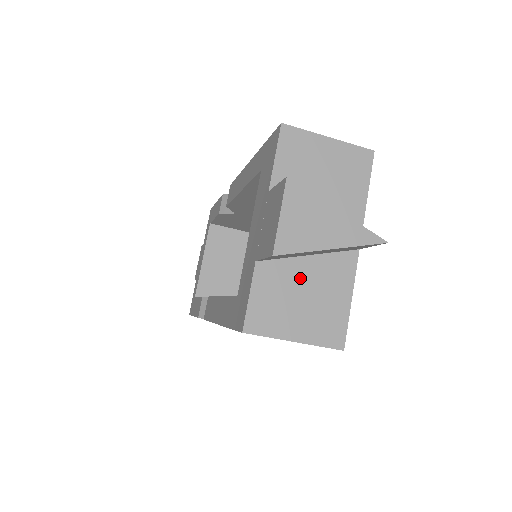
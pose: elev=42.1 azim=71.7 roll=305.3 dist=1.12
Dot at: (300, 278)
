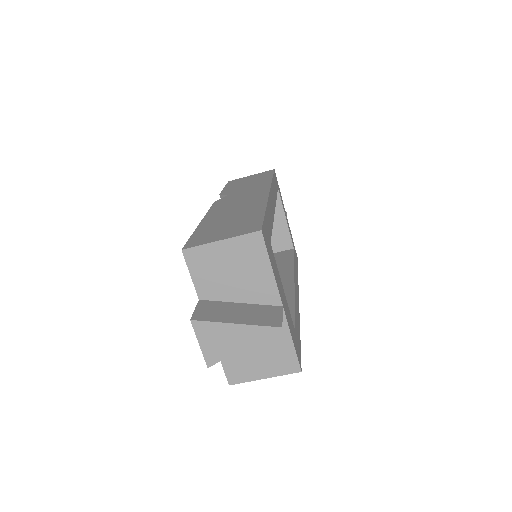
Dot at: occluded
